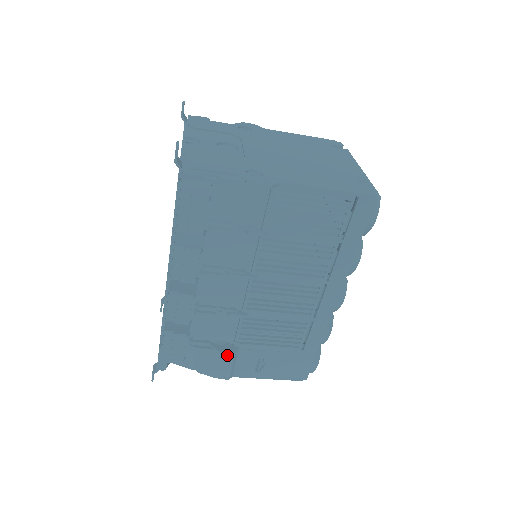
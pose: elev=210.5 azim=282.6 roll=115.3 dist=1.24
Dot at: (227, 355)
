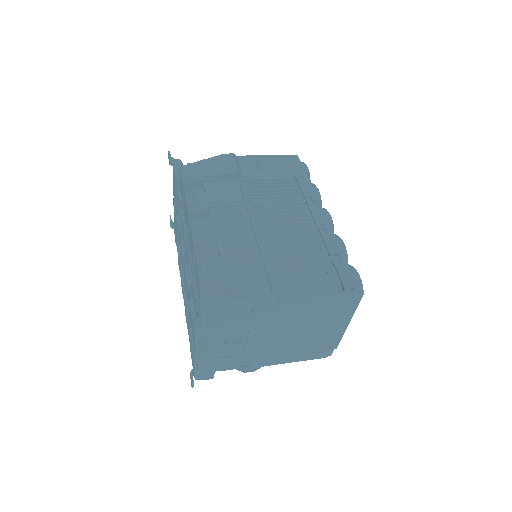
Dot at: occluded
